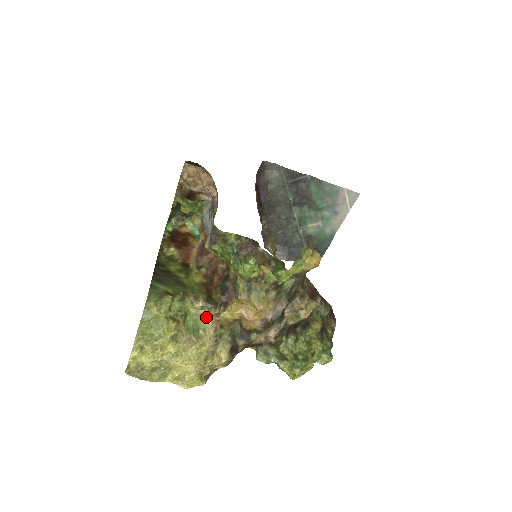
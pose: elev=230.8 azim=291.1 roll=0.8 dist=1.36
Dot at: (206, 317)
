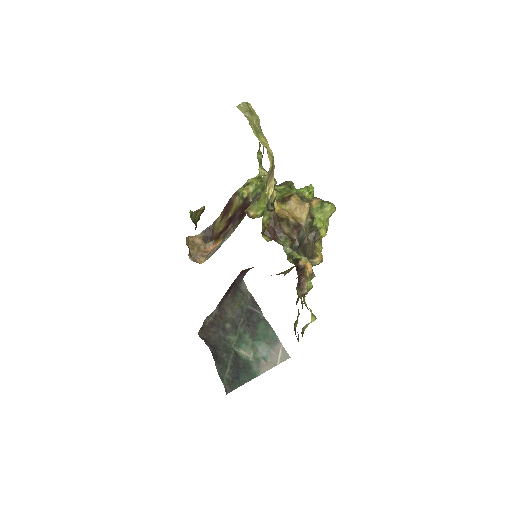
Dot at: occluded
